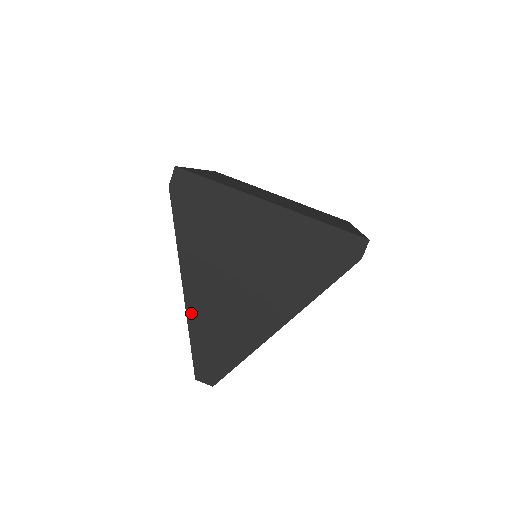
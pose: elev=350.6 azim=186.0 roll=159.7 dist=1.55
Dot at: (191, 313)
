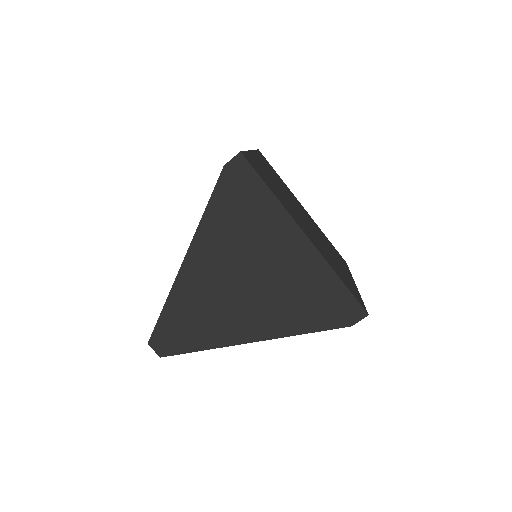
Dot at: (177, 287)
